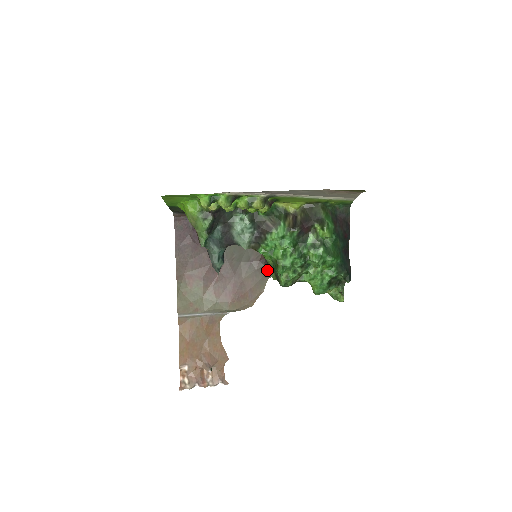
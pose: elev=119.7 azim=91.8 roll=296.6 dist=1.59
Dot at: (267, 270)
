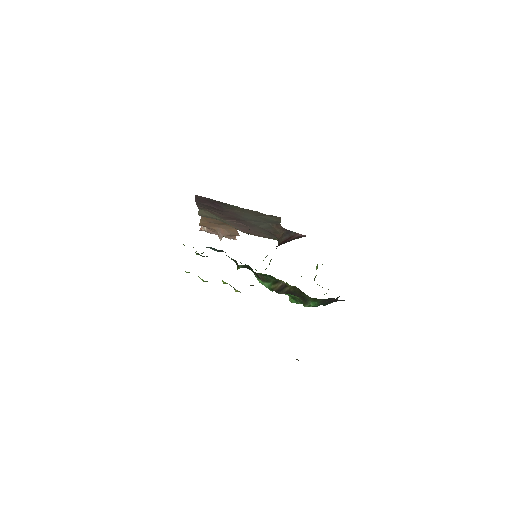
Dot at: occluded
